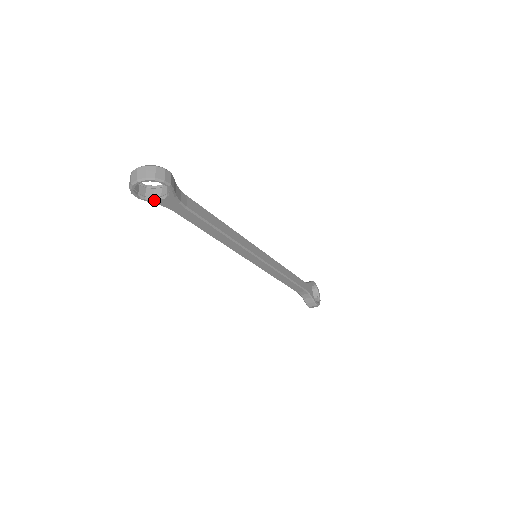
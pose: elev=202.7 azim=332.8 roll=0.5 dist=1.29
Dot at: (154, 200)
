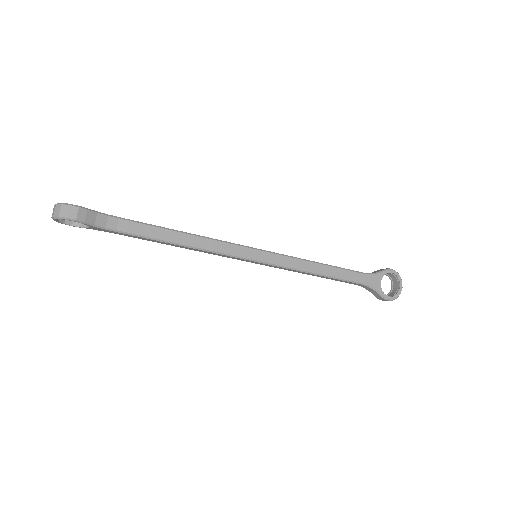
Dot at: (86, 227)
